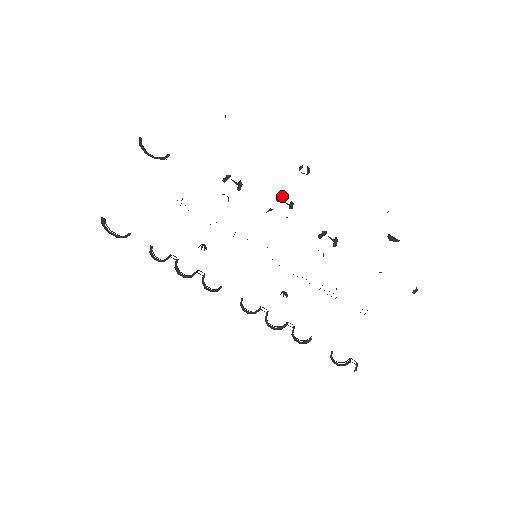
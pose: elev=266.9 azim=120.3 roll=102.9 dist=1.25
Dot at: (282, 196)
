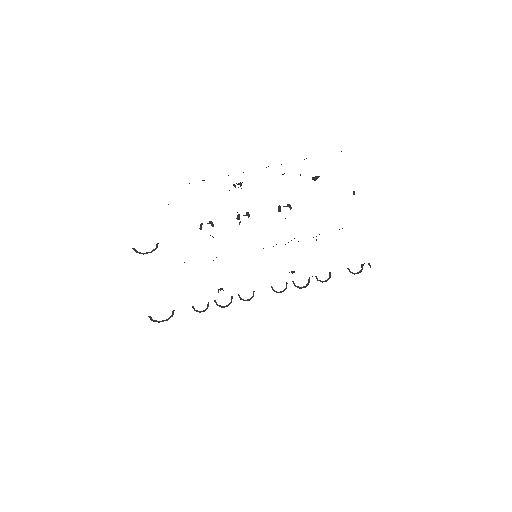
Dot at: (239, 214)
